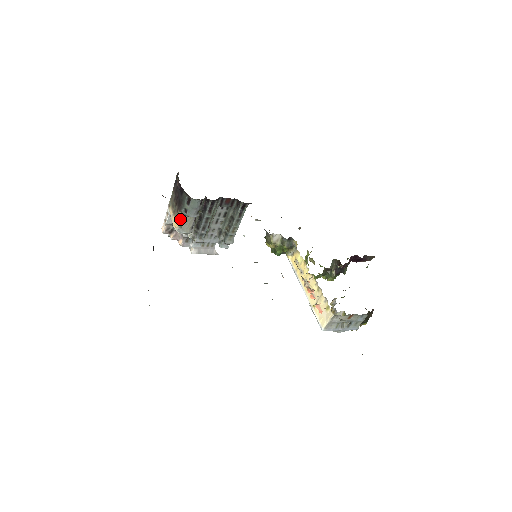
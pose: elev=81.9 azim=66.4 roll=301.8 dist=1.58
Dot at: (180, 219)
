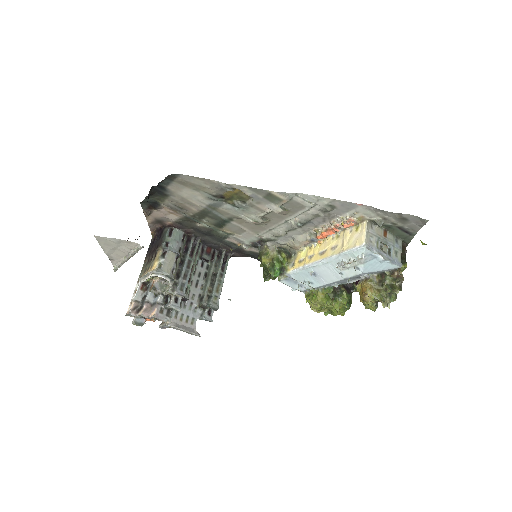
Dot at: (159, 257)
